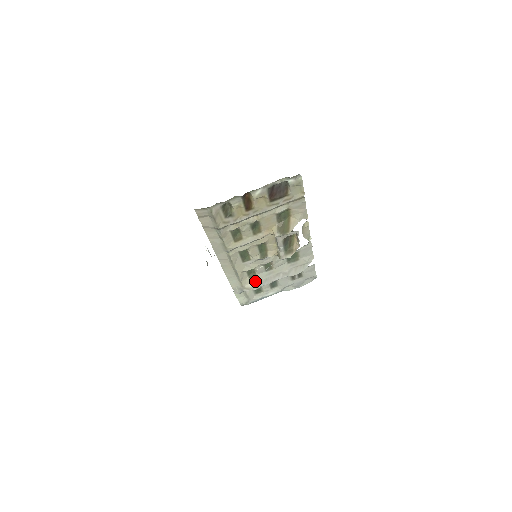
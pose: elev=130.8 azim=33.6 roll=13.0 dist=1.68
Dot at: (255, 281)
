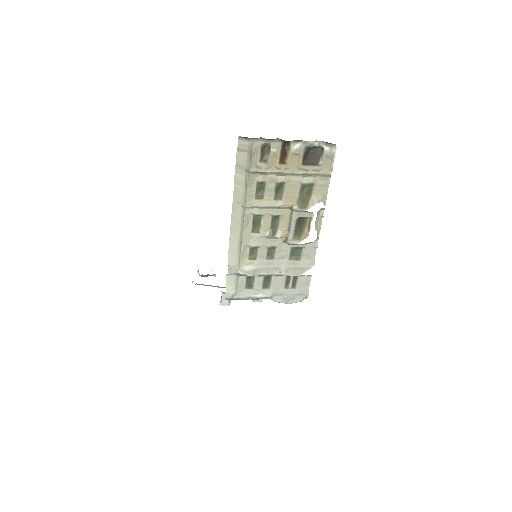
Dot at: (253, 266)
